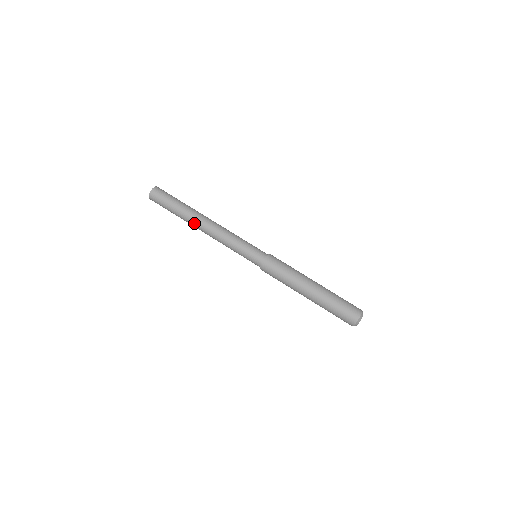
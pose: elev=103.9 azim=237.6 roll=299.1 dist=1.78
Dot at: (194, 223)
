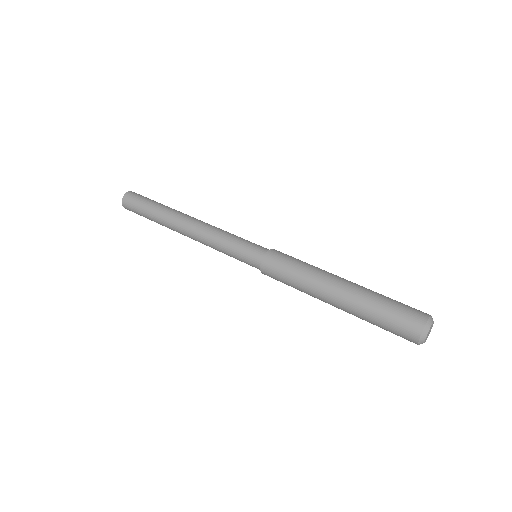
Dot at: (177, 215)
